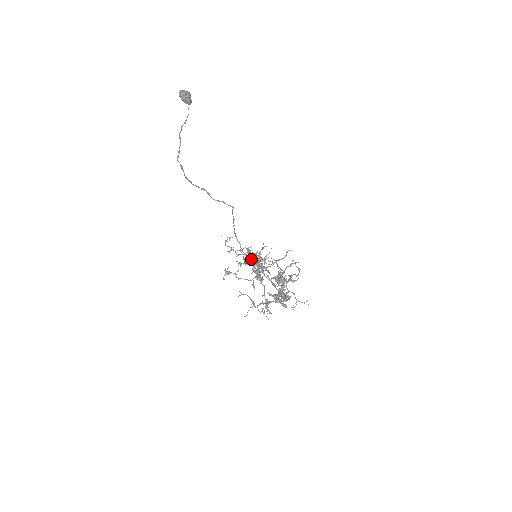
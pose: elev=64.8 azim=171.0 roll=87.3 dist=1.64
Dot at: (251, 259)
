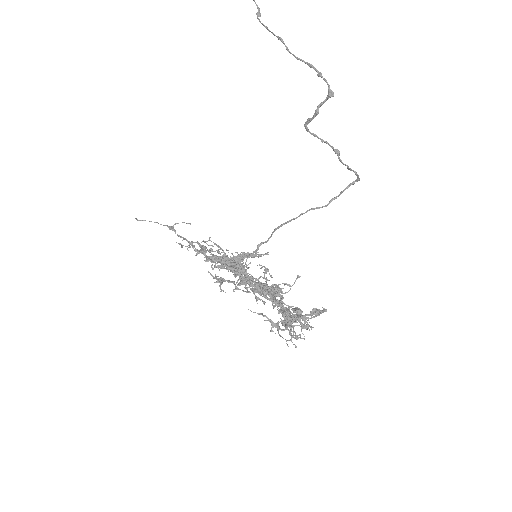
Dot at: (230, 260)
